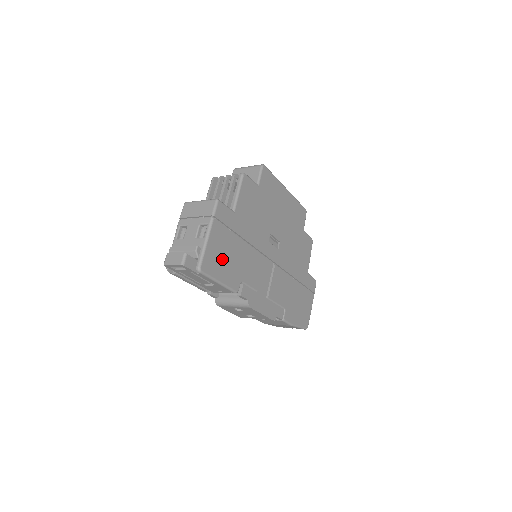
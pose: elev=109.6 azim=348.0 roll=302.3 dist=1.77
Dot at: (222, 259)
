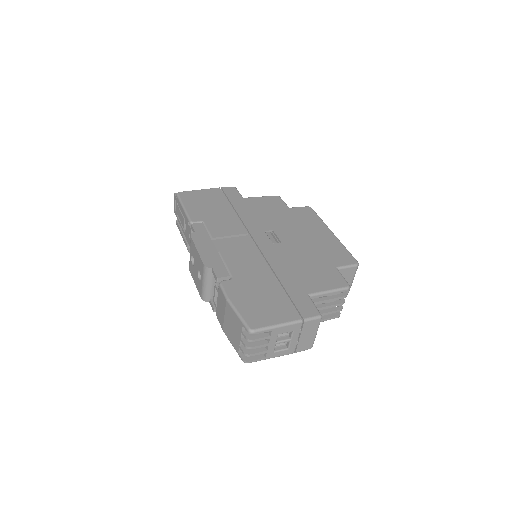
Dot at: (201, 202)
